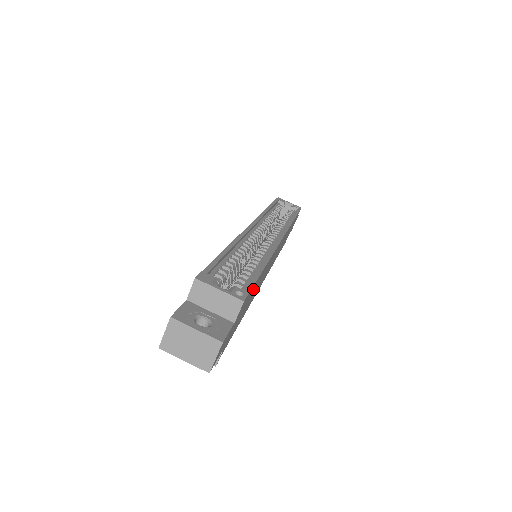
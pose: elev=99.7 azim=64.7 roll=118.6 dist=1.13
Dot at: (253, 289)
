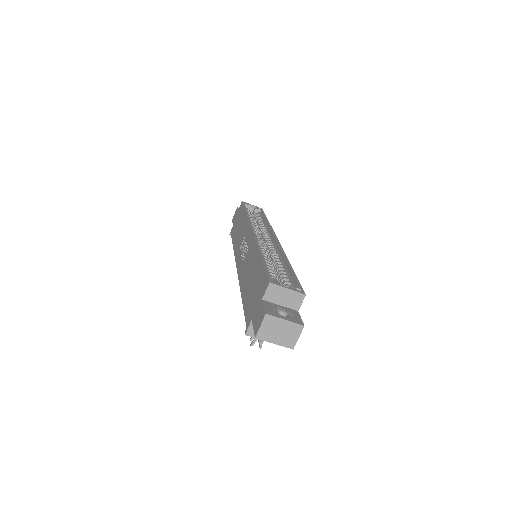
Dot at: occluded
